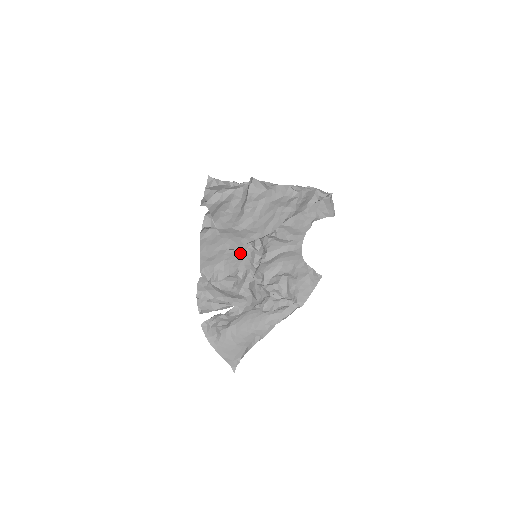
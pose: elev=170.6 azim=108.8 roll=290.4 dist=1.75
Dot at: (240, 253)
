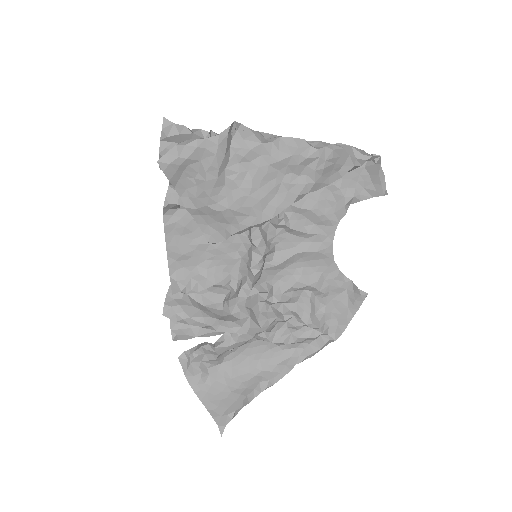
Dot at: (232, 250)
